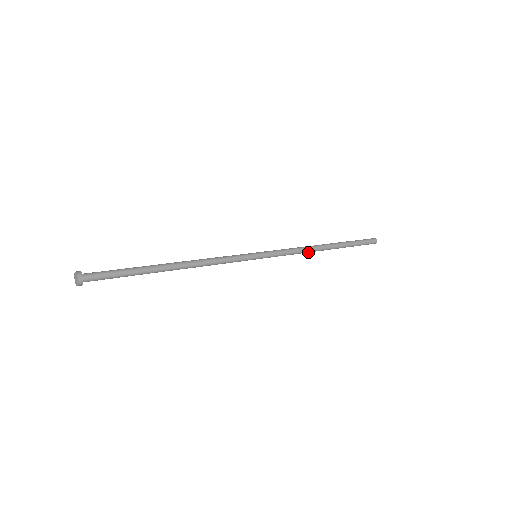
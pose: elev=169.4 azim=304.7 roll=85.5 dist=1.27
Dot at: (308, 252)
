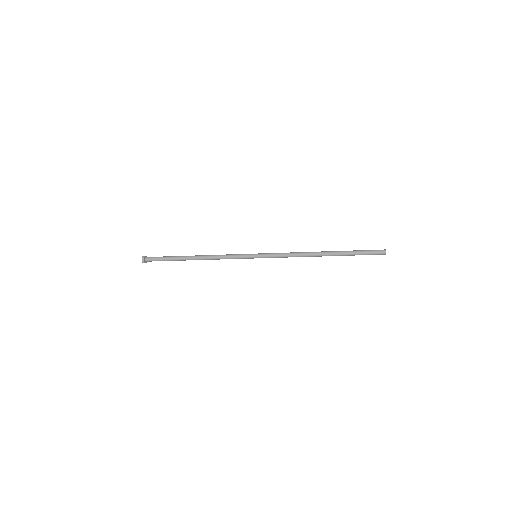
Dot at: (304, 255)
